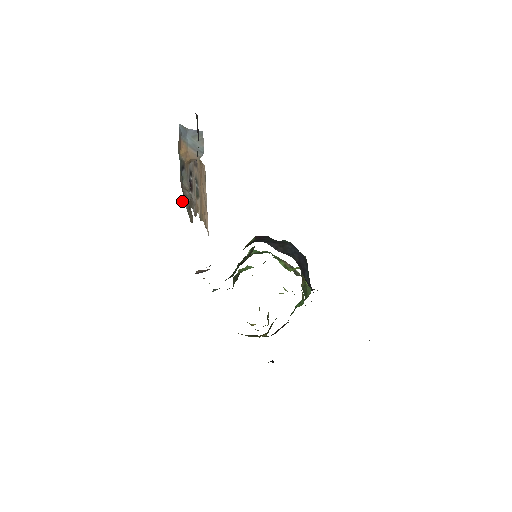
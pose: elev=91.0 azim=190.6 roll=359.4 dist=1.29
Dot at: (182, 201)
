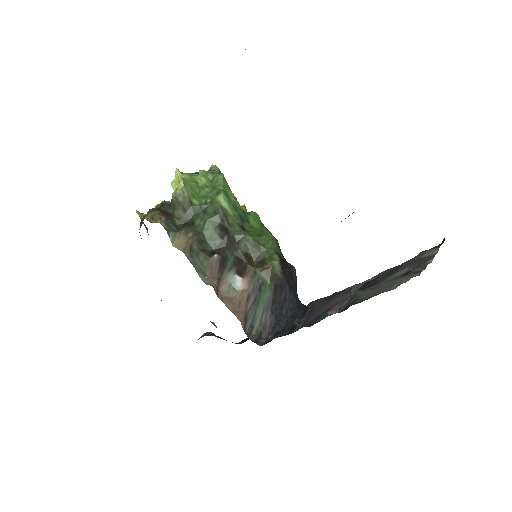
Dot at: occluded
